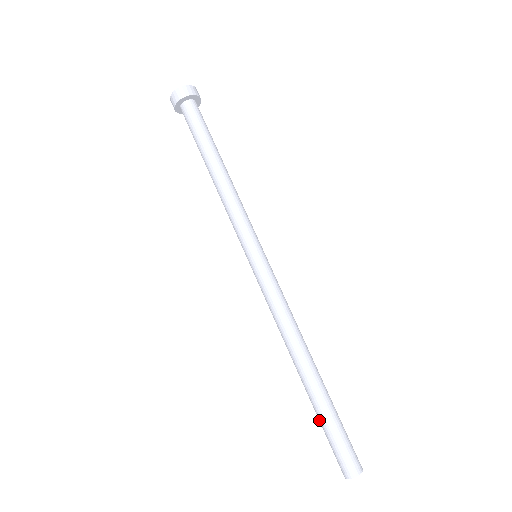
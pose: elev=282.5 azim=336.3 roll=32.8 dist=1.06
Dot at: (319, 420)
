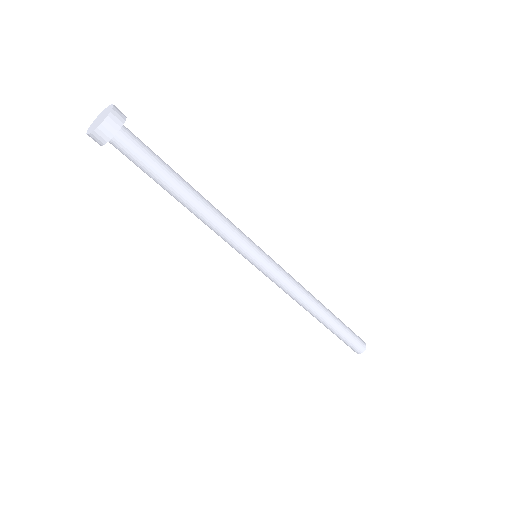
Dot at: occluded
